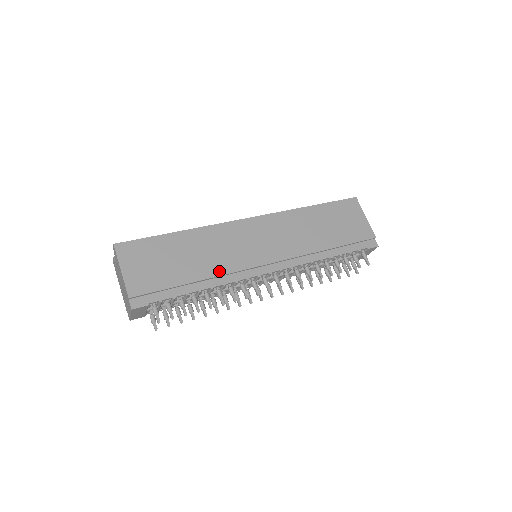
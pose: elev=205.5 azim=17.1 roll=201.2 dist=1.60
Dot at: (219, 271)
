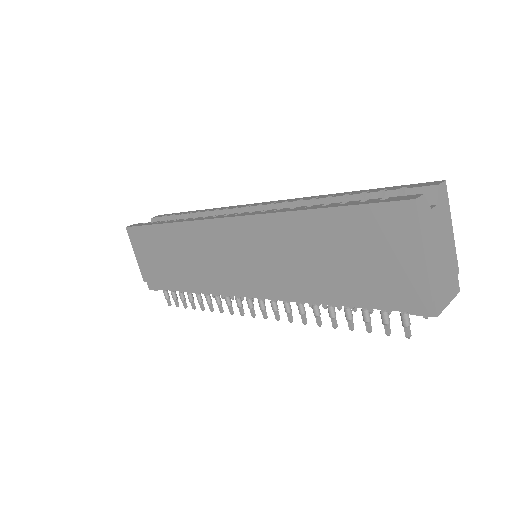
Dot at: (199, 280)
